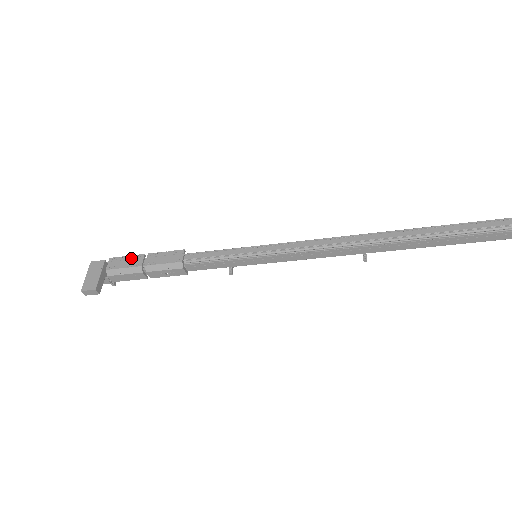
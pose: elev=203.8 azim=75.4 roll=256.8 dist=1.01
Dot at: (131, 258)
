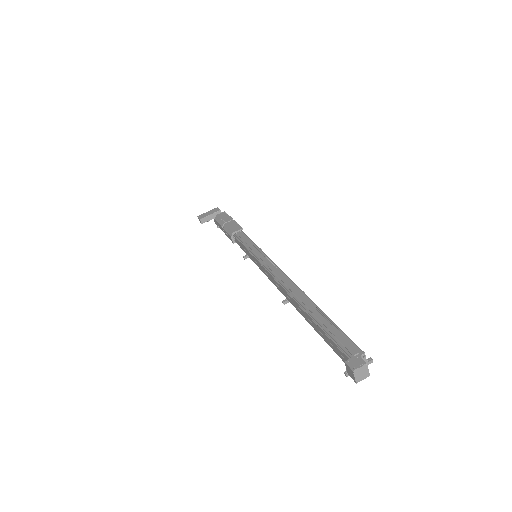
Dot at: (228, 217)
